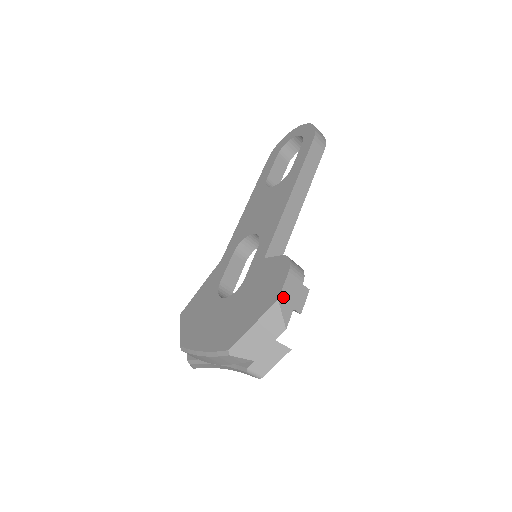
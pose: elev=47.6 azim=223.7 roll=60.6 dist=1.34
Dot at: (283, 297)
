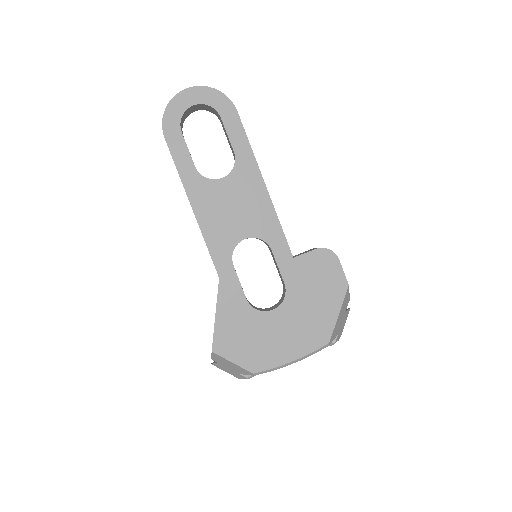
Dot at: (346, 281)
